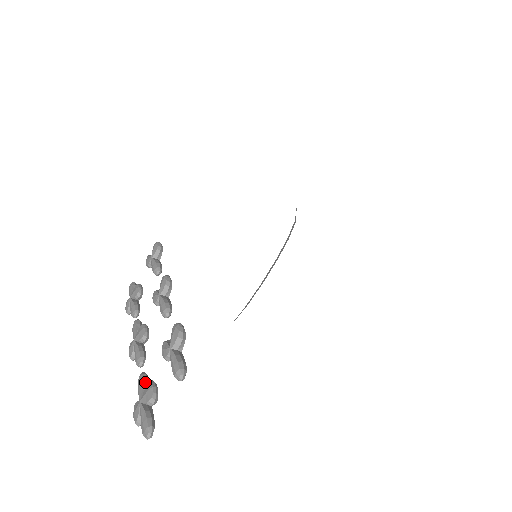
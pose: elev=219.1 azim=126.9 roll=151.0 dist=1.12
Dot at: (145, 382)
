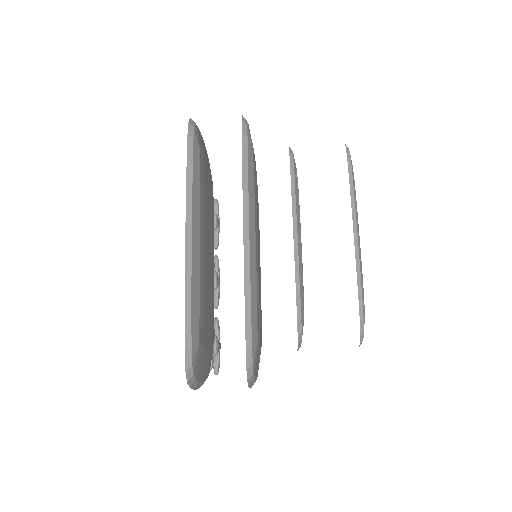
Dot at: (215, 330)
